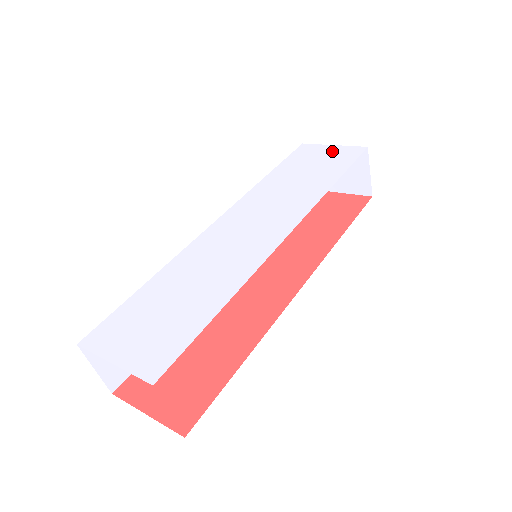
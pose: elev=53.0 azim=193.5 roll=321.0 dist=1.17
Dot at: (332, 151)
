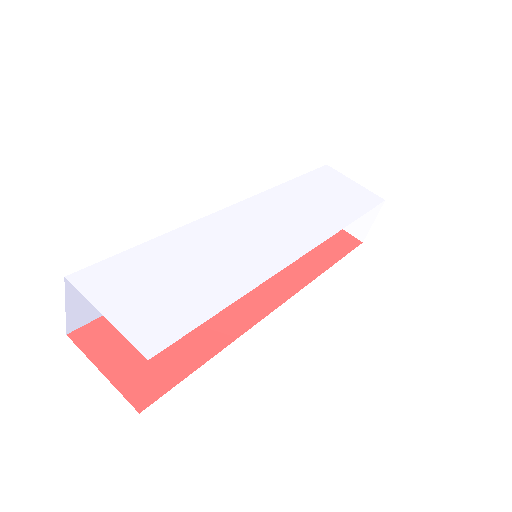
Dot at: (353, 187)
